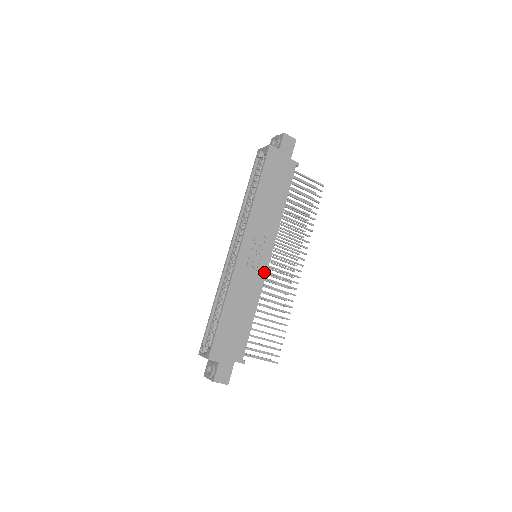
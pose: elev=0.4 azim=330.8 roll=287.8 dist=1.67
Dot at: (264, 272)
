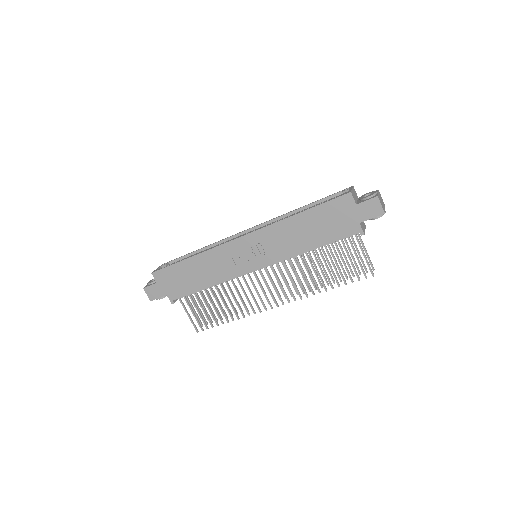
Dot at: (243, 272)
